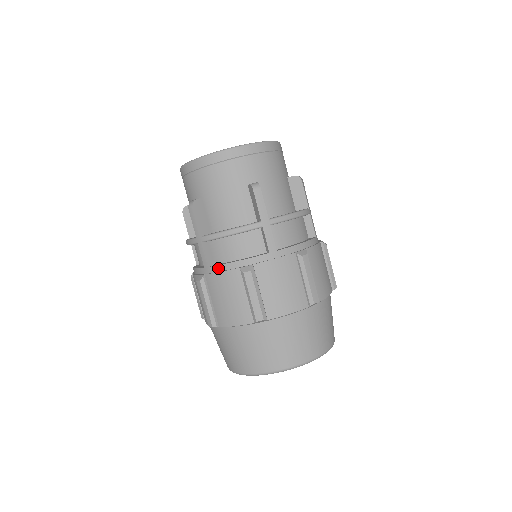
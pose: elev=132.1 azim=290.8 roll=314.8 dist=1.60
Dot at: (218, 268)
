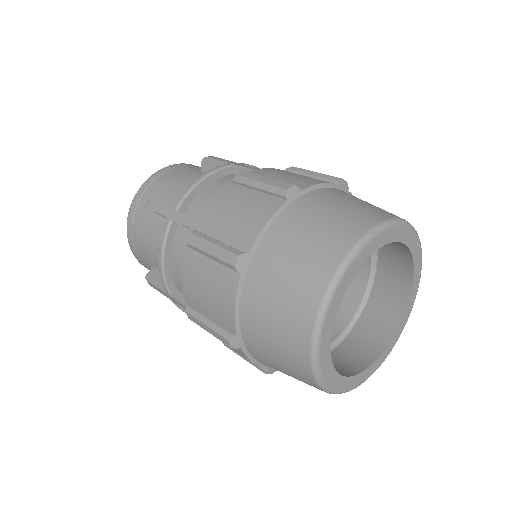
Dot at: (207, 206)
